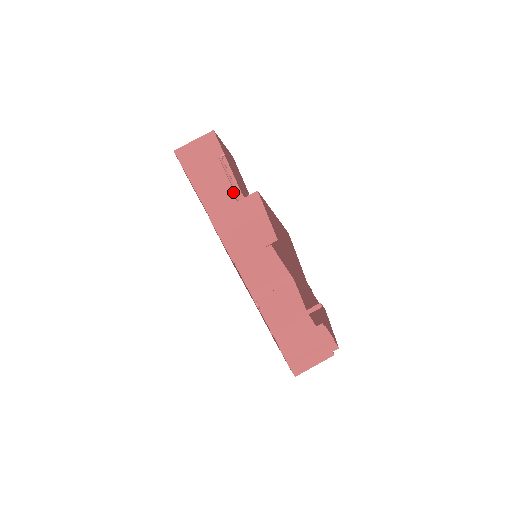
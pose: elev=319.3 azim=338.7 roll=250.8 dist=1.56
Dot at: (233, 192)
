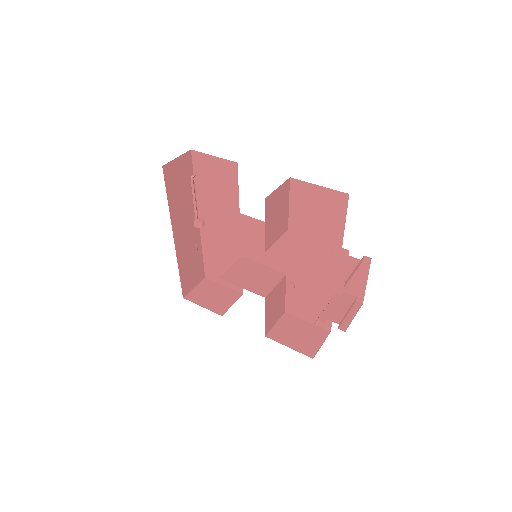
Dot at: (193, 215)
